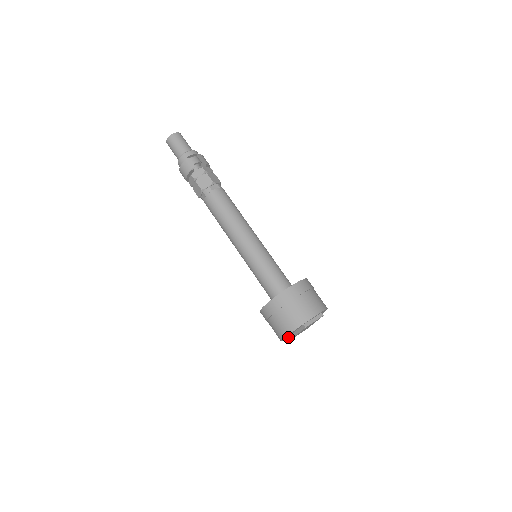
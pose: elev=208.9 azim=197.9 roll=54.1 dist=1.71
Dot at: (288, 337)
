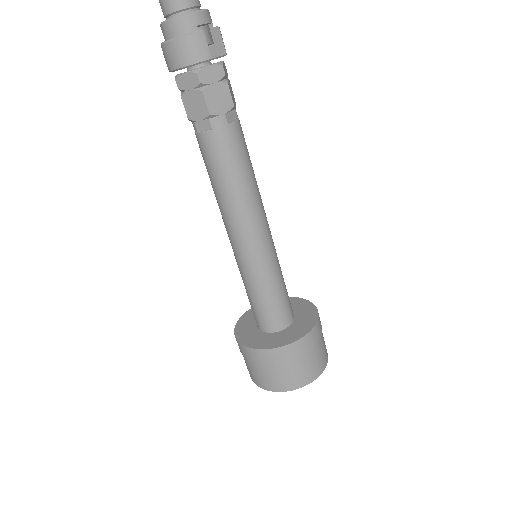
Dot at: occluded
